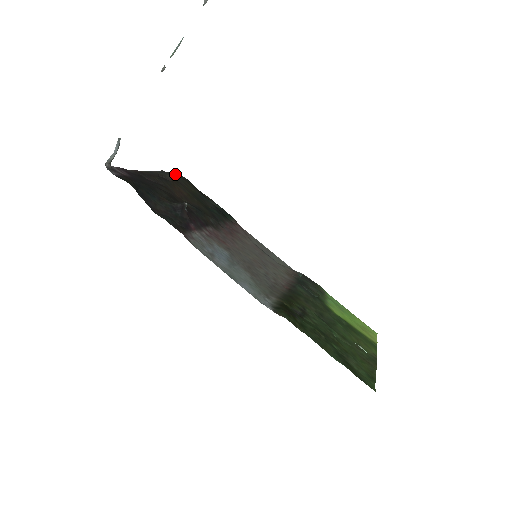
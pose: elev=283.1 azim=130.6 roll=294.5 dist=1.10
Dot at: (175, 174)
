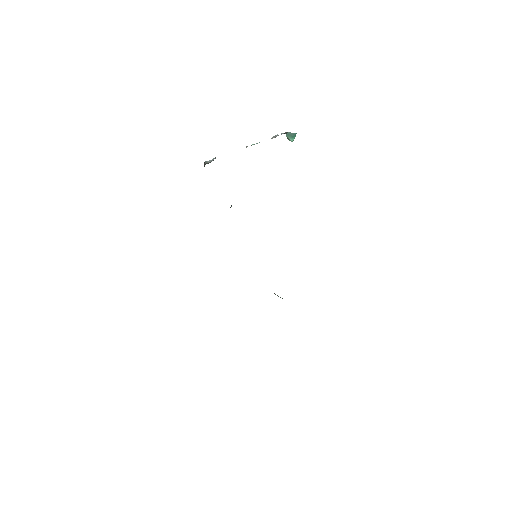
Dot at: occluded
